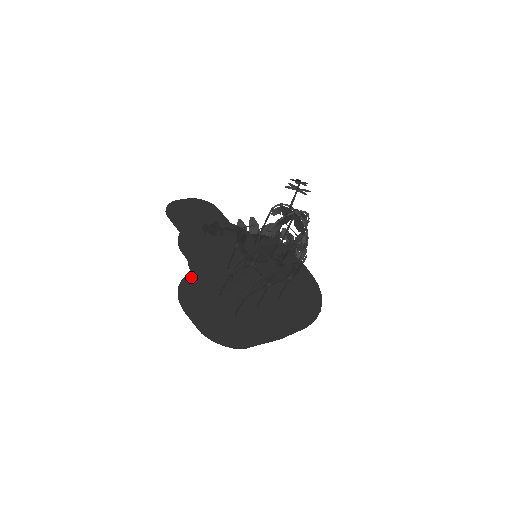
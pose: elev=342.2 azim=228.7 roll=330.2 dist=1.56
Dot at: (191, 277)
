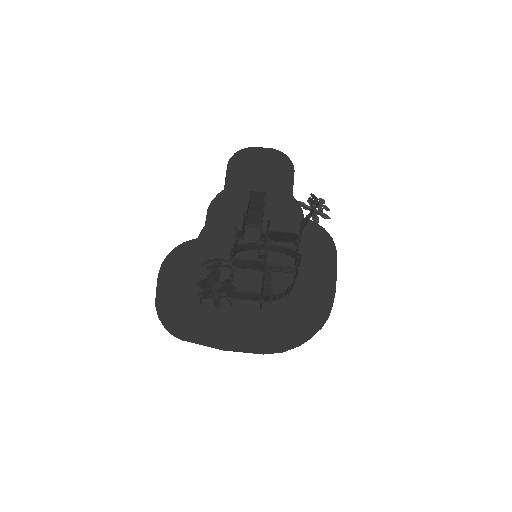
Dot at: (193, 244)
